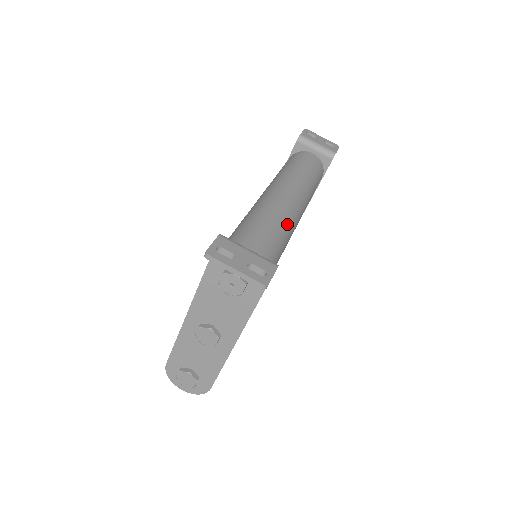
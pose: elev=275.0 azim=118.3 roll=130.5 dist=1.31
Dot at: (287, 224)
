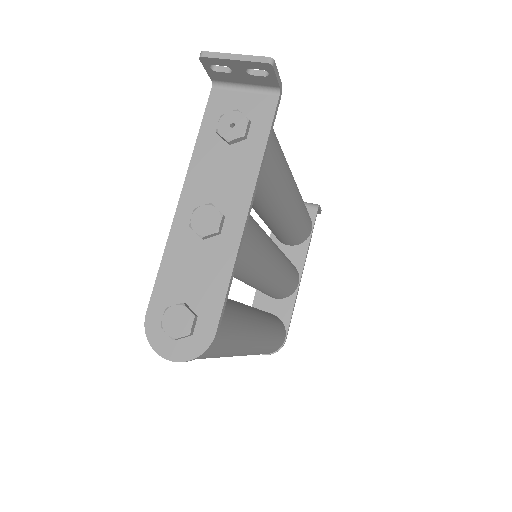
Dot at: occluded
